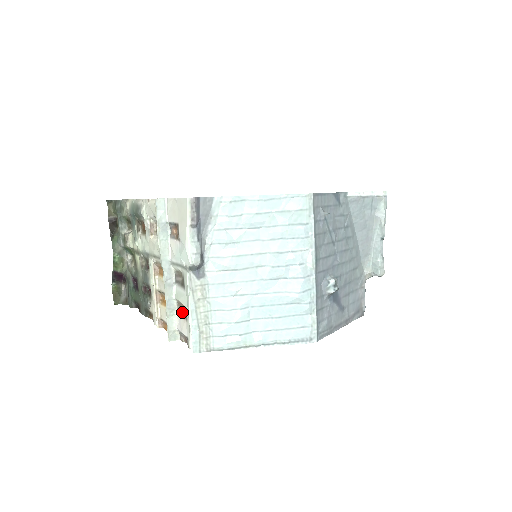
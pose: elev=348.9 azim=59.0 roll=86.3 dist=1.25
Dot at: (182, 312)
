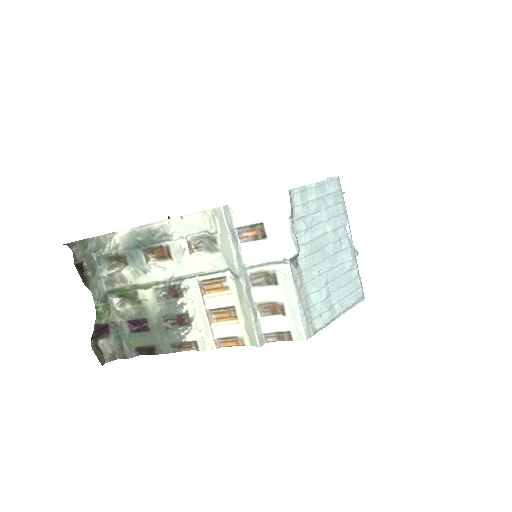
Dot at: (269, 312)
